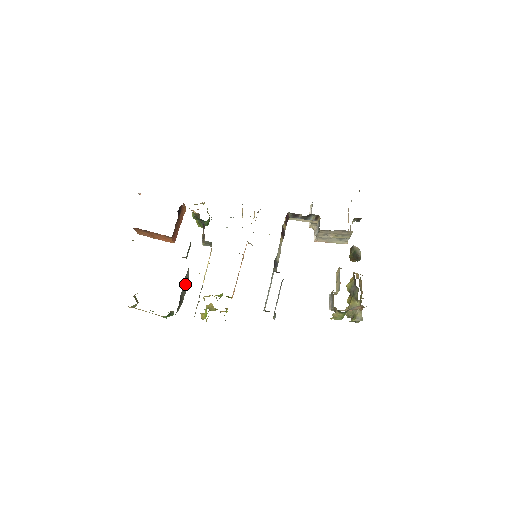
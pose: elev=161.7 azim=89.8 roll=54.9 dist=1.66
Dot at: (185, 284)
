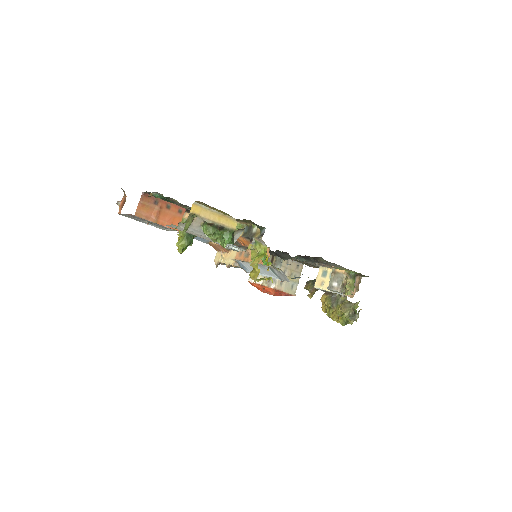
Dot at: occluded
